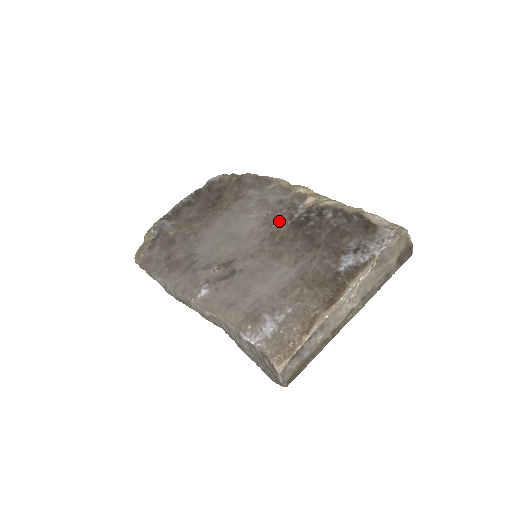
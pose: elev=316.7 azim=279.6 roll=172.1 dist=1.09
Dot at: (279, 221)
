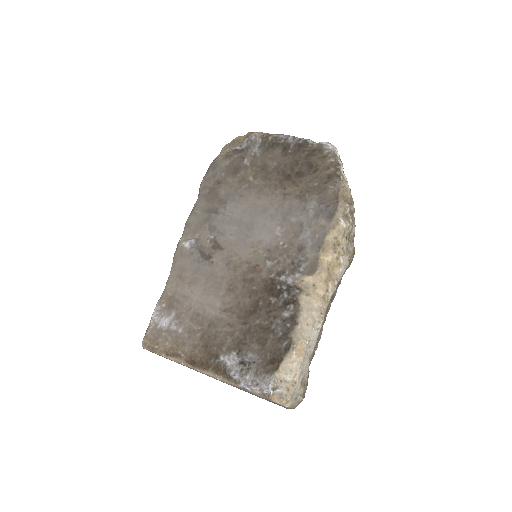
Dot at: (273, 264)
